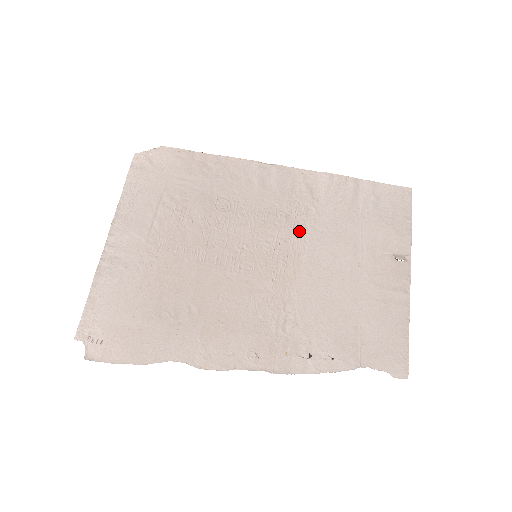
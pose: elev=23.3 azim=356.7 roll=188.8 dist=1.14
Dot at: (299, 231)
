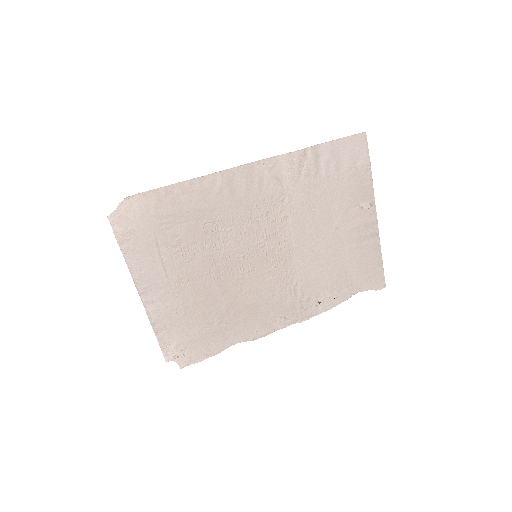
Dot at: (281, 221)
